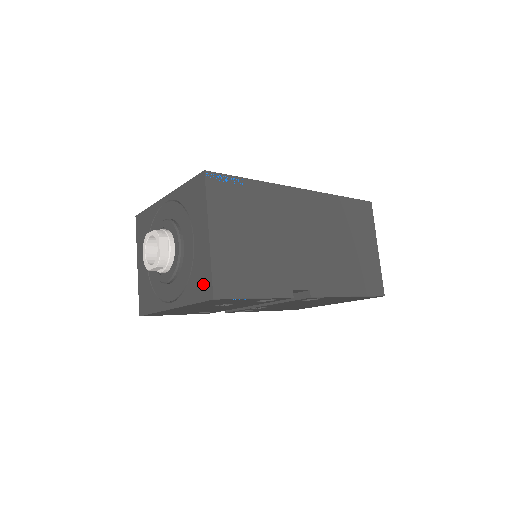
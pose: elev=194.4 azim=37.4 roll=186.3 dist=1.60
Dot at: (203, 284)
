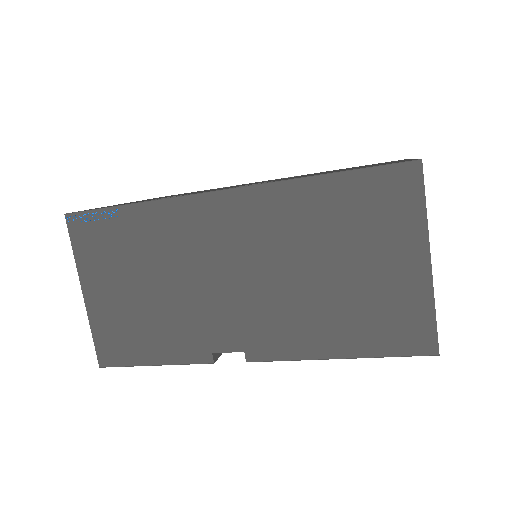
Dot at: occluded
